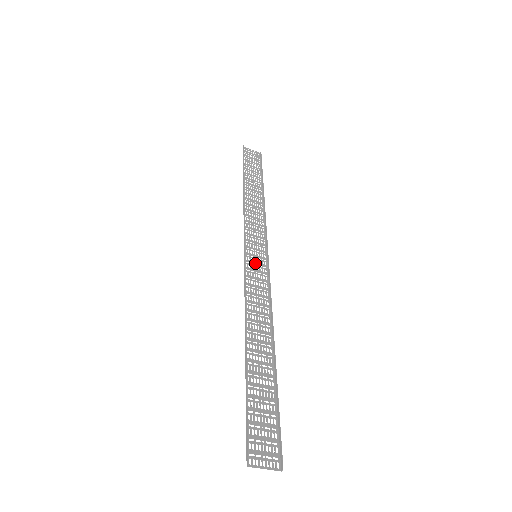
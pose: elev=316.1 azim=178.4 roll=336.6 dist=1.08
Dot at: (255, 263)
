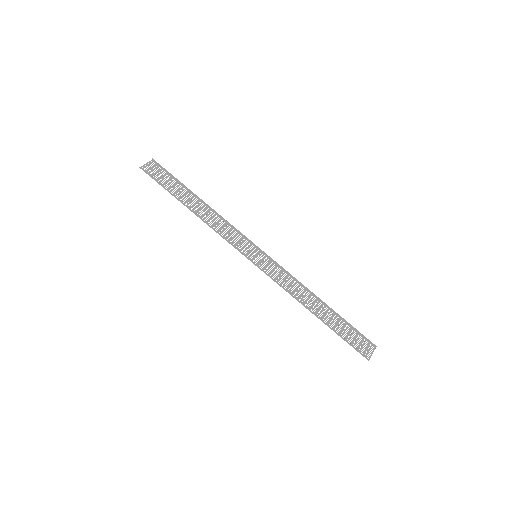
Dot at: (261, 261)
